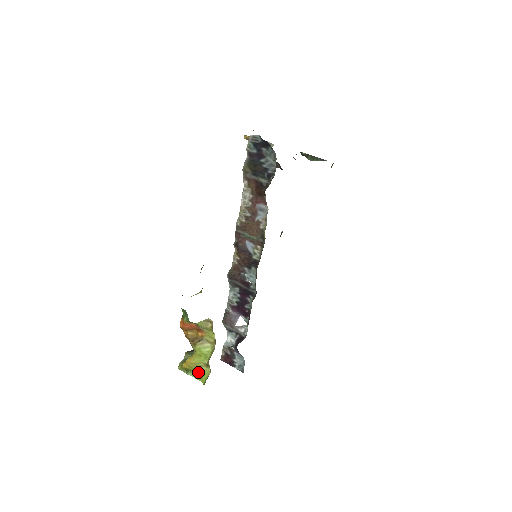
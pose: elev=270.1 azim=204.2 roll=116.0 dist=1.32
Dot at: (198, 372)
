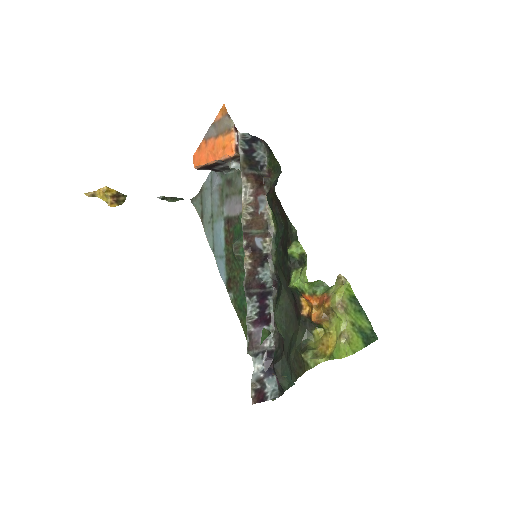
Dot at: (337, 350)
